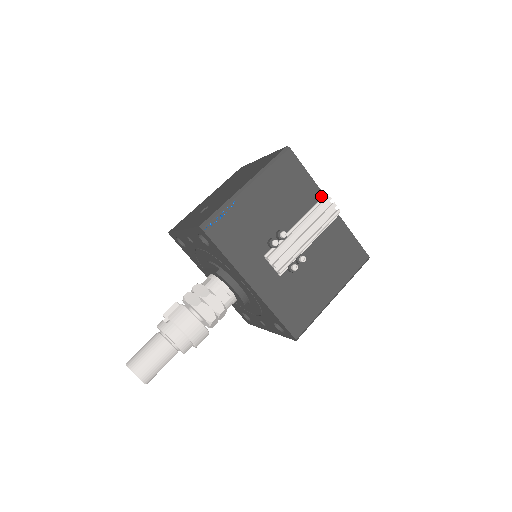
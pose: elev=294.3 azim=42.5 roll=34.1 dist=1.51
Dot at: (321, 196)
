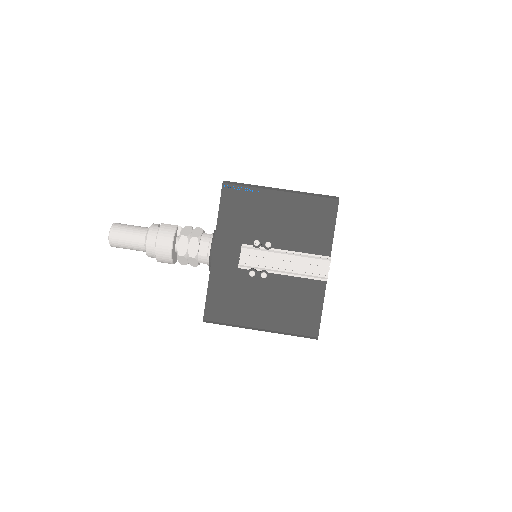
Dot at: (327, 254)
